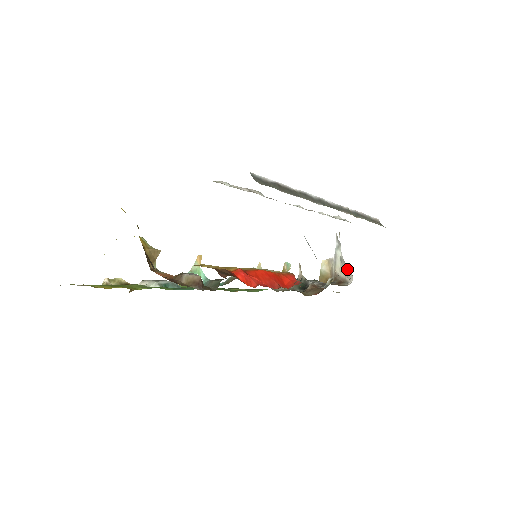
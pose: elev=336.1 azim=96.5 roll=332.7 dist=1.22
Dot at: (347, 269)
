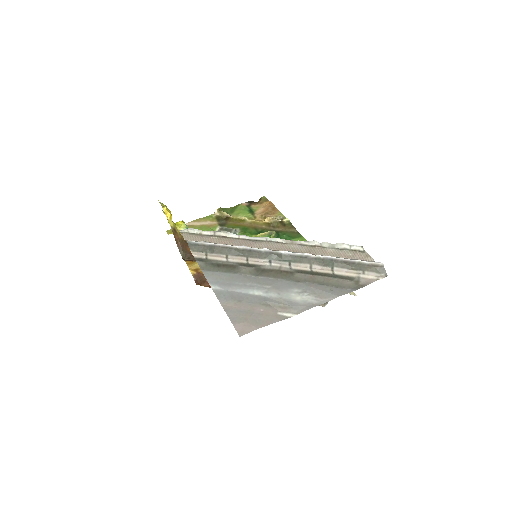
Dot at: occluded
